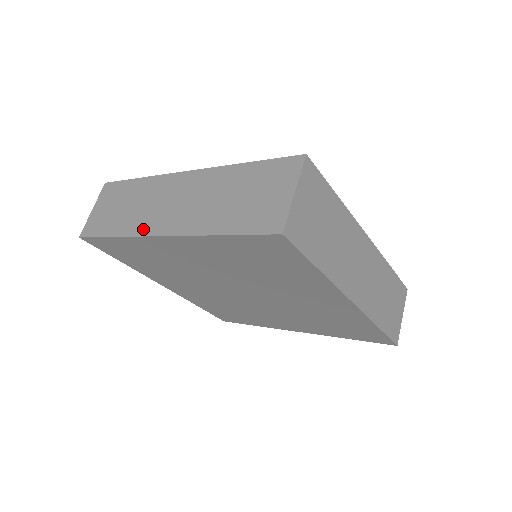
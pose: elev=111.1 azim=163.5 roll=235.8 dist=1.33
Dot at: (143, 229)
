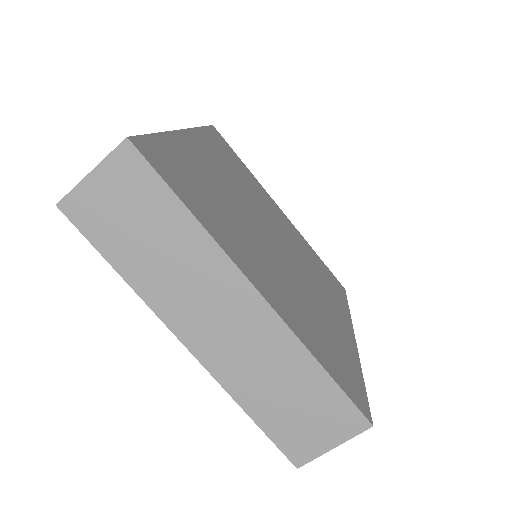
Dot at: (167, 313)
